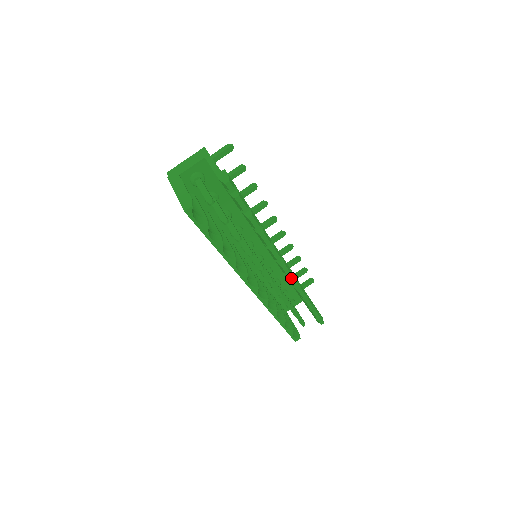
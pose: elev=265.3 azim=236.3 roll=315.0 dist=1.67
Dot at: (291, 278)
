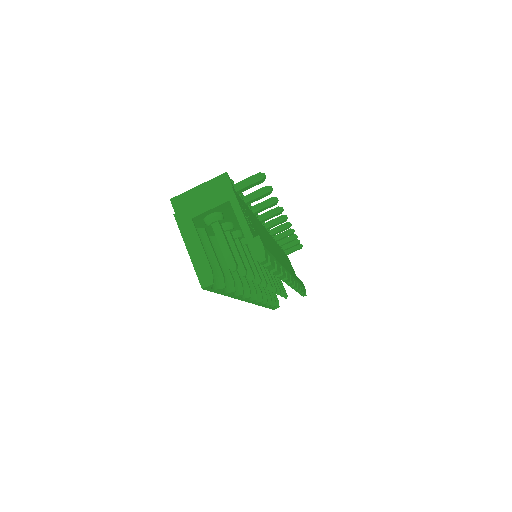
Dot at: (292, 286)
